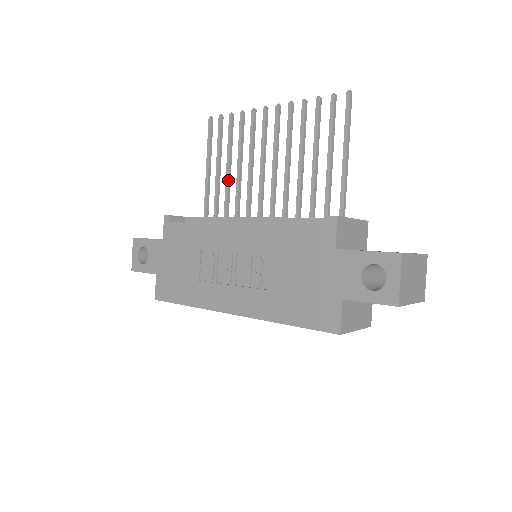
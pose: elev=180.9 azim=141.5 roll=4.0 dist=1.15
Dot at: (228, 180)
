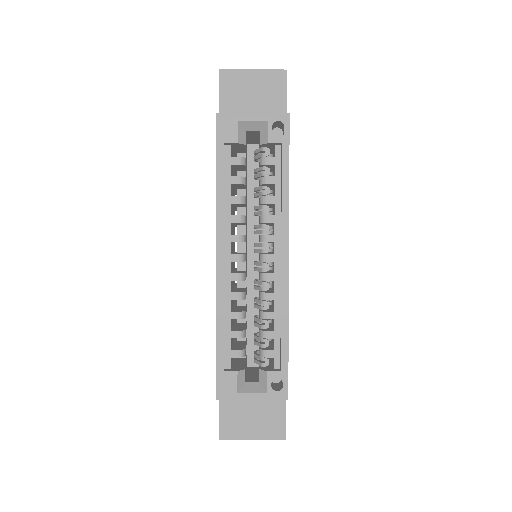
Dot at: occluded
